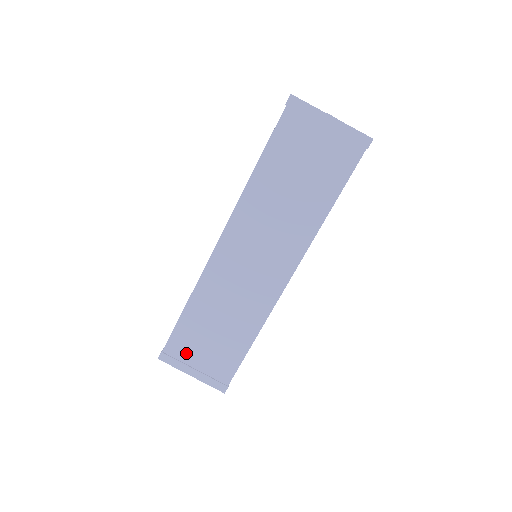
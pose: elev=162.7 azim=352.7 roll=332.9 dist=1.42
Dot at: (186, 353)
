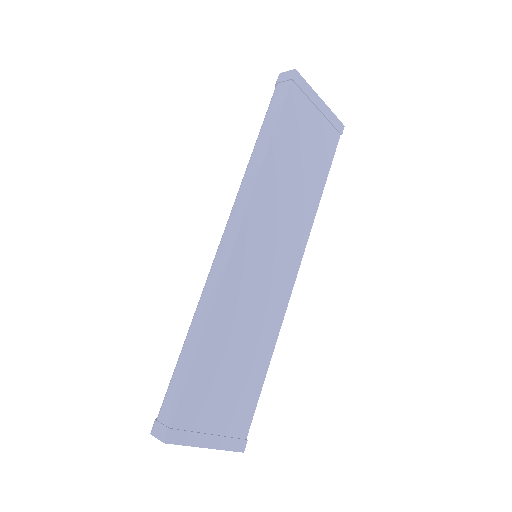
Dot at: (201, 414)
